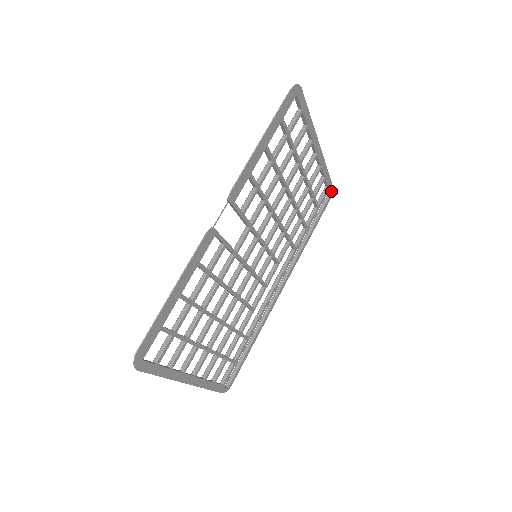
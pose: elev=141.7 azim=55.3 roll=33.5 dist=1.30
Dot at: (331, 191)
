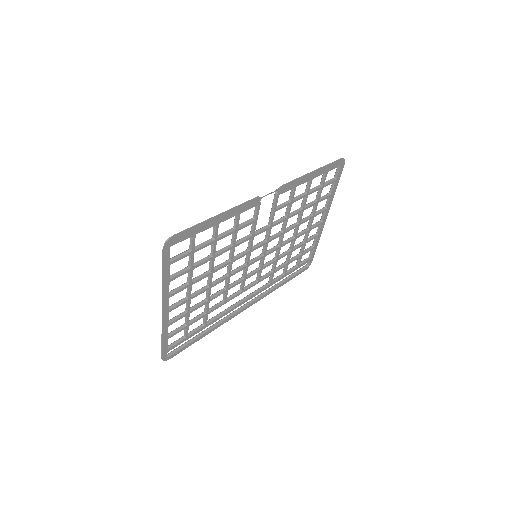
Dot at: (310, 264)
